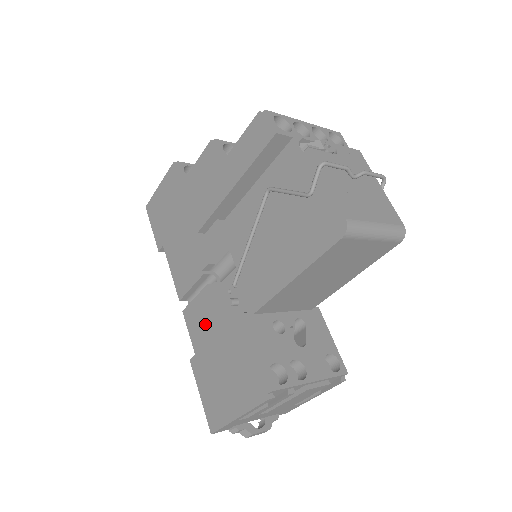
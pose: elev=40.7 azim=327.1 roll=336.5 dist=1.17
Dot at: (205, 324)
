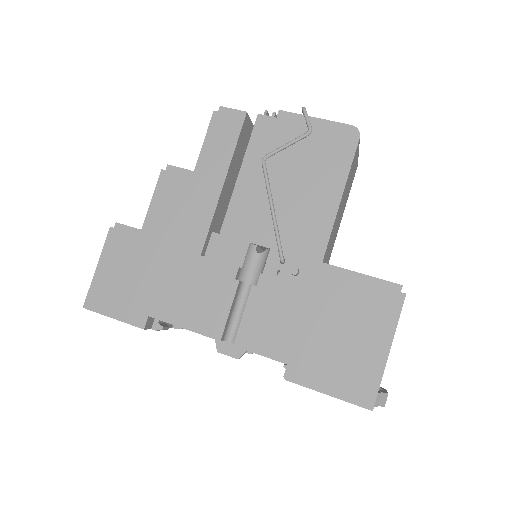
Dot at: (278, 321)
